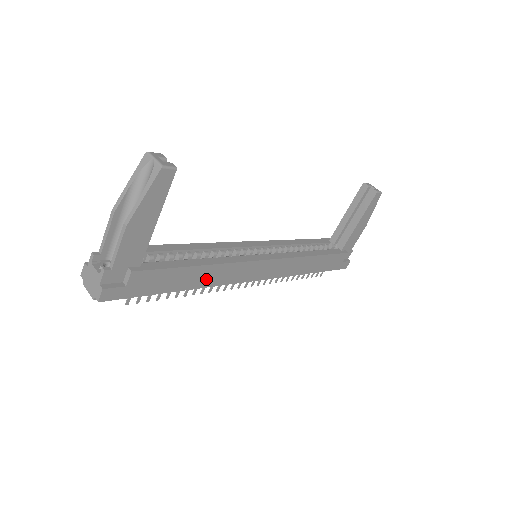
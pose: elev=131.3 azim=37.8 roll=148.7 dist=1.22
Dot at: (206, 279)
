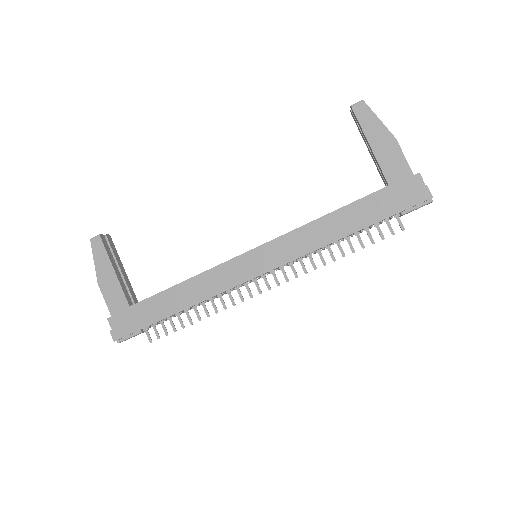
Dot at: (193, 295)
